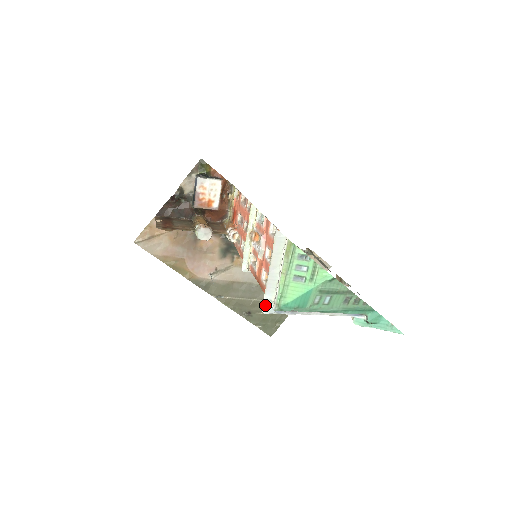
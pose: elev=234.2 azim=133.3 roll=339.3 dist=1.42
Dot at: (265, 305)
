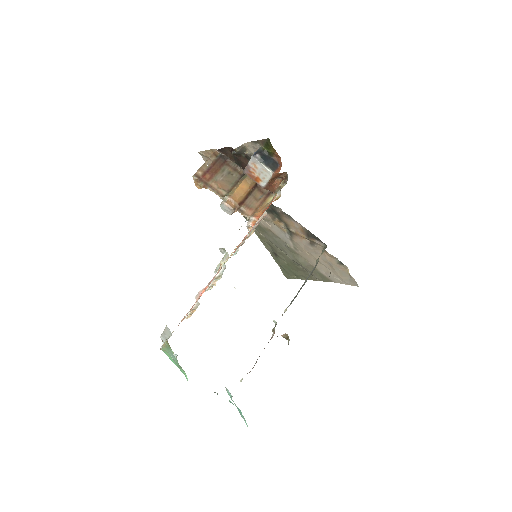
Dot at: (161, 338)
